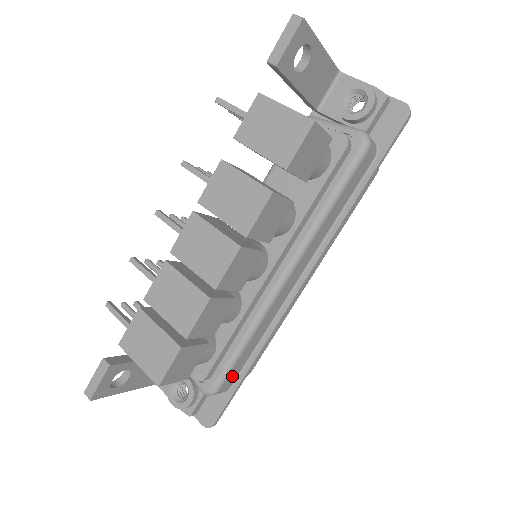
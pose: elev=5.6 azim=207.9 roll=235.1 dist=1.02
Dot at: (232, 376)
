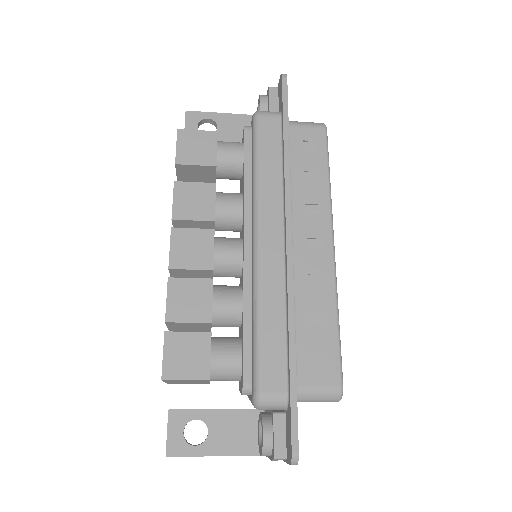
Dot at: (273, 372)
